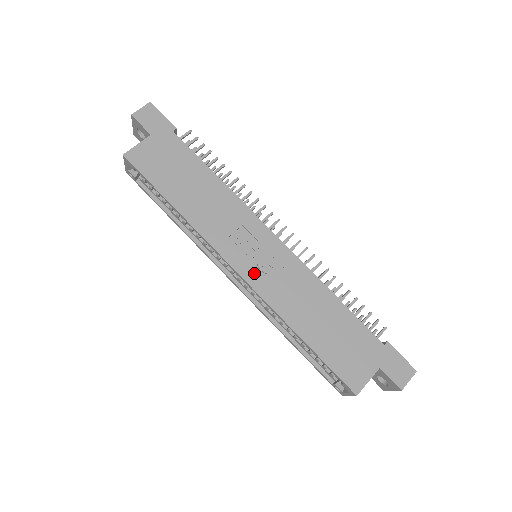
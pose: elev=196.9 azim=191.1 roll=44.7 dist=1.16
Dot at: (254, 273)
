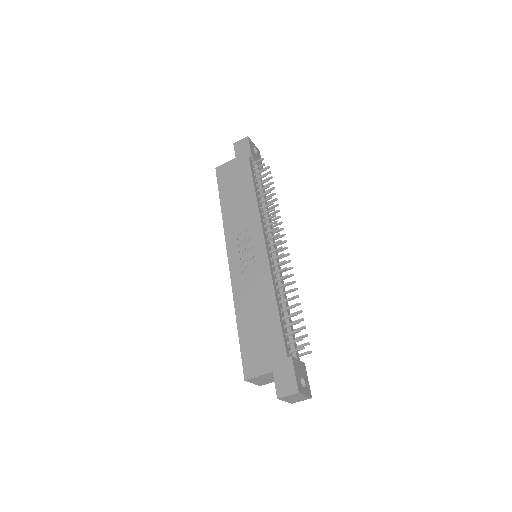
Dot at: (237, 264)
